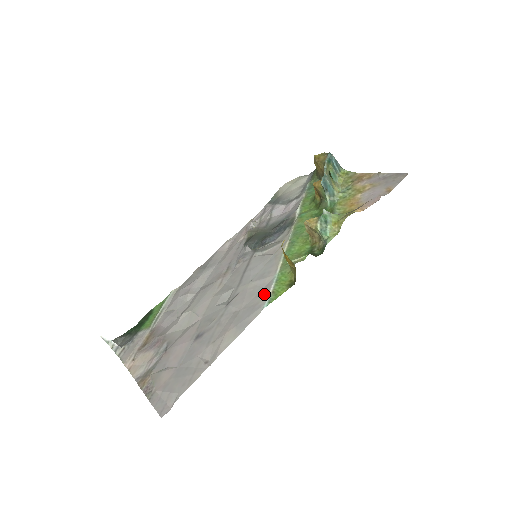
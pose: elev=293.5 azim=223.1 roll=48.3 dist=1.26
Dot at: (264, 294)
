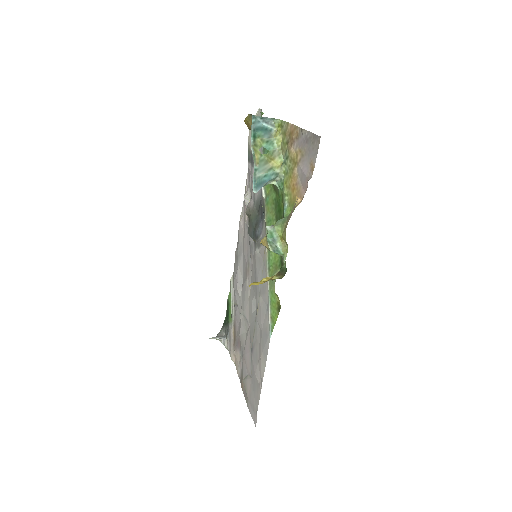
Dot at: (268, 317)
